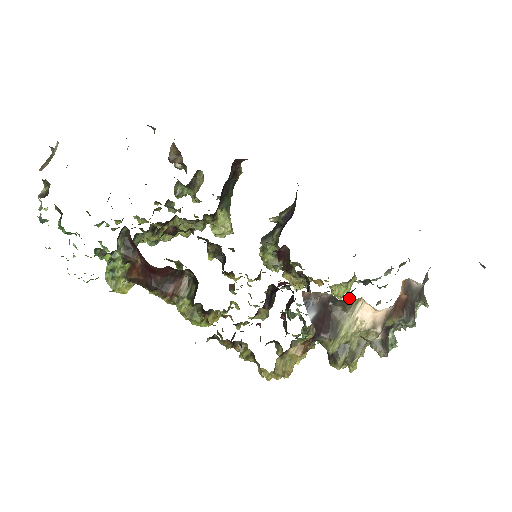
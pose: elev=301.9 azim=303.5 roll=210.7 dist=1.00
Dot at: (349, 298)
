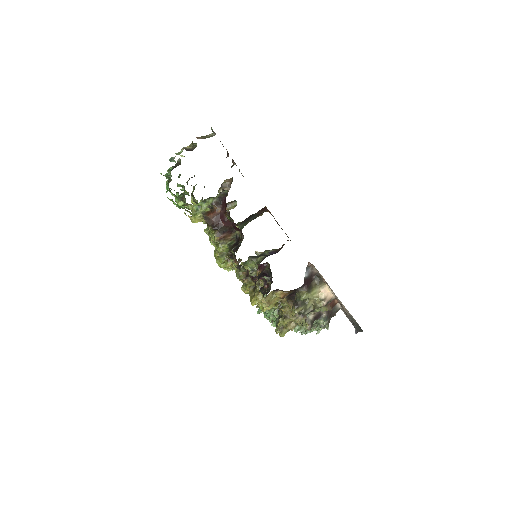
Dot at: (323, 279)
